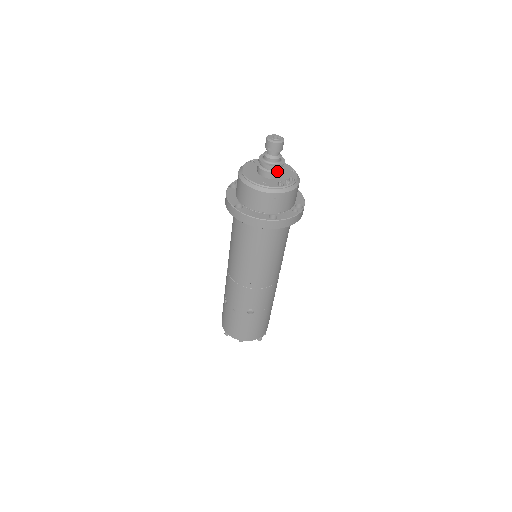
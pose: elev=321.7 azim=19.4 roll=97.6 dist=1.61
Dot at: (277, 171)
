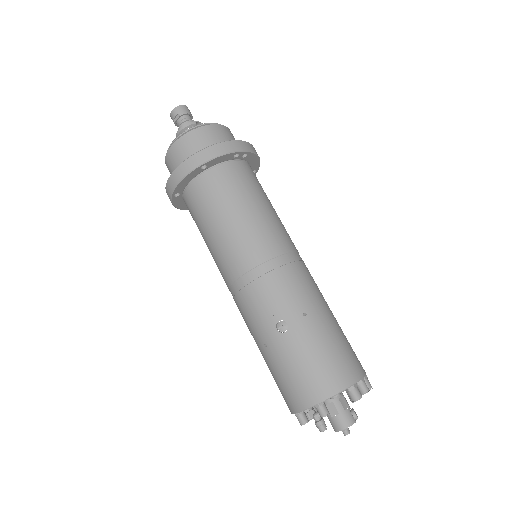
Dot at: occluded
